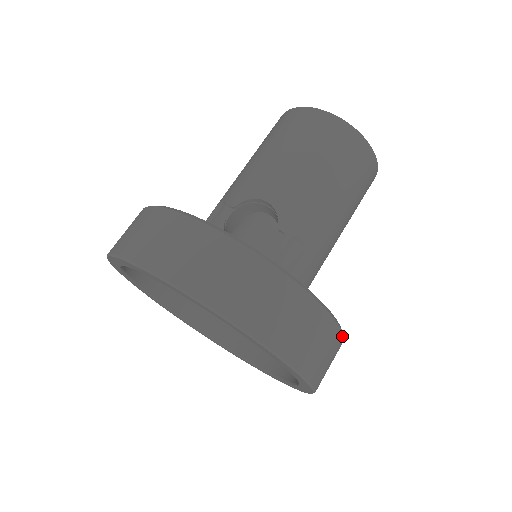
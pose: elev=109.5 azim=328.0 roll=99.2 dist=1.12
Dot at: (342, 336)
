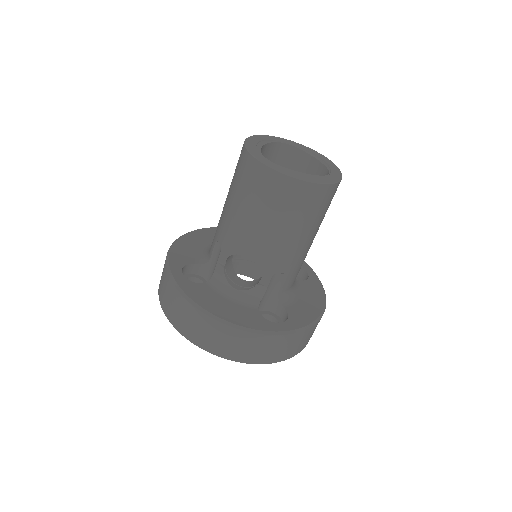
Dot at: (320, 319)
